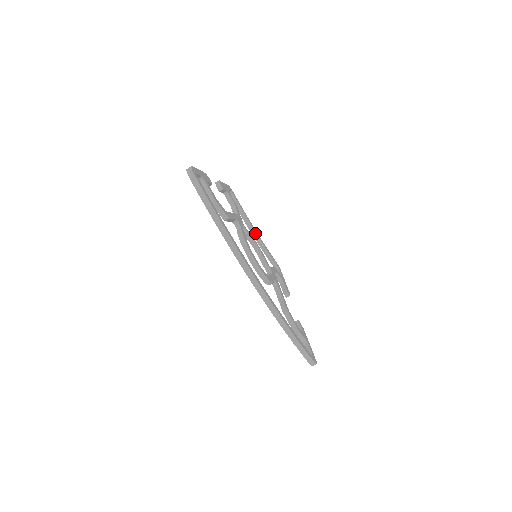
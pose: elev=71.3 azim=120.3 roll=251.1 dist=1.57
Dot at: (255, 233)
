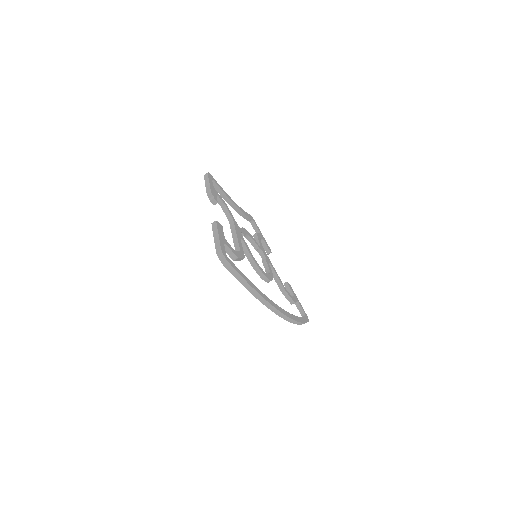
Dot at: (236, 207)
